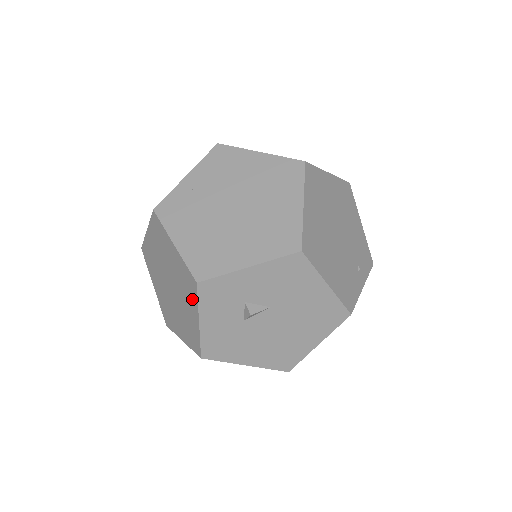
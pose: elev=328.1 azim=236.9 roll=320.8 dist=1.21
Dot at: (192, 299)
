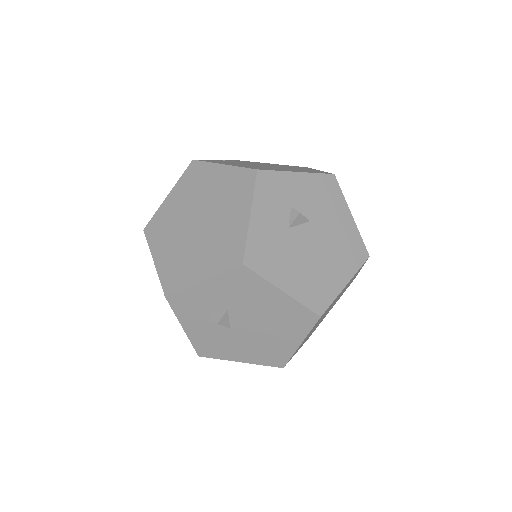
Dot at: (243, 196)
